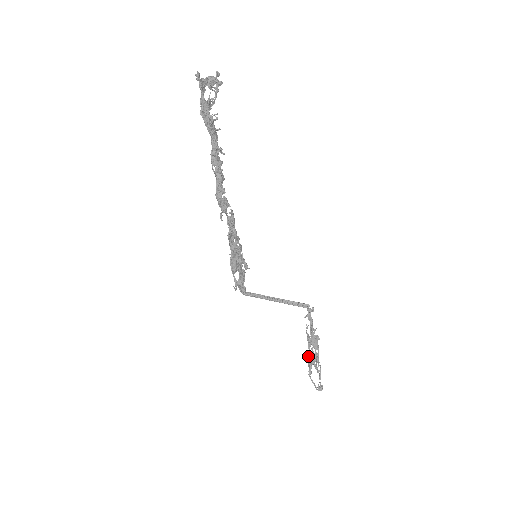
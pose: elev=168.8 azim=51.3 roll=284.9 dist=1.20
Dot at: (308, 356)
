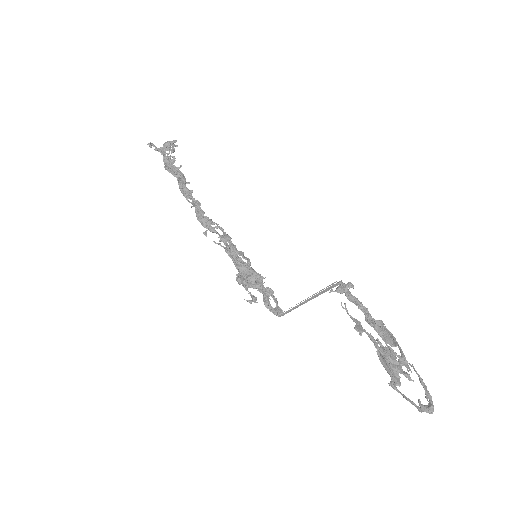
Dot at: (379, 357)
